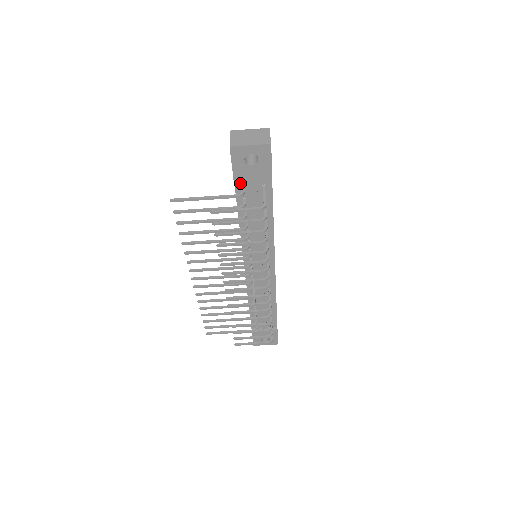
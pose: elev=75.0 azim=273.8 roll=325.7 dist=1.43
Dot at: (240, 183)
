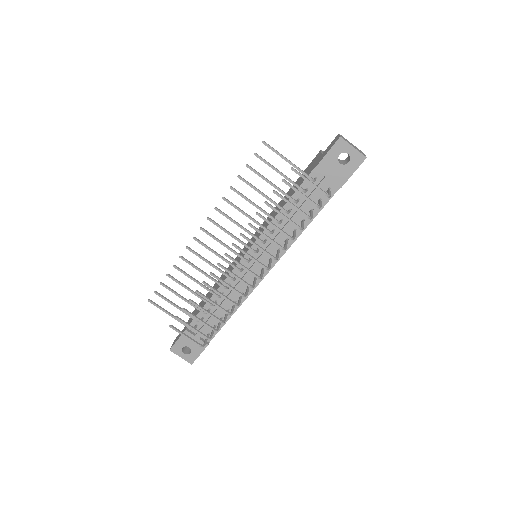
Dot at: (316, 173)
